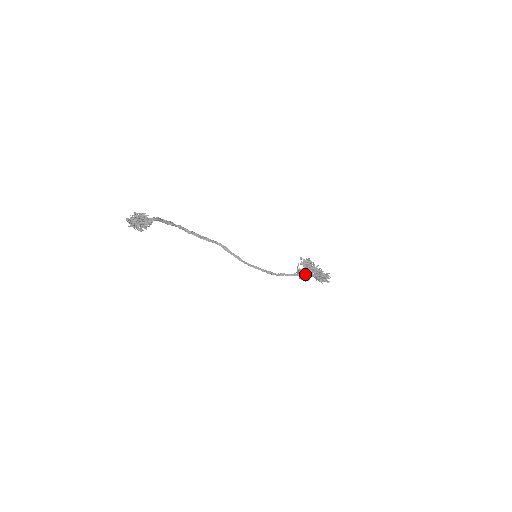
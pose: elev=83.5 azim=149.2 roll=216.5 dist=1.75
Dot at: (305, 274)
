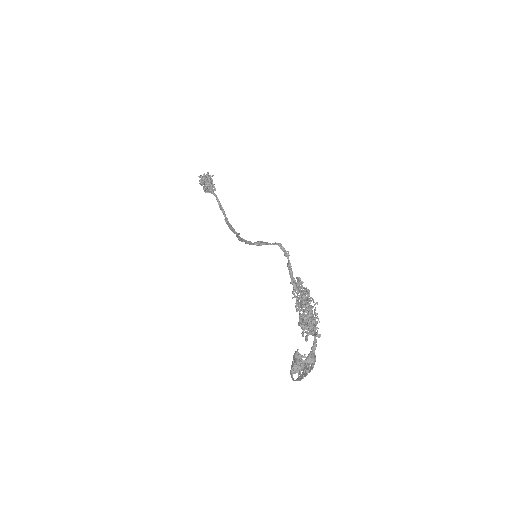
Dot at: (278, 244)
